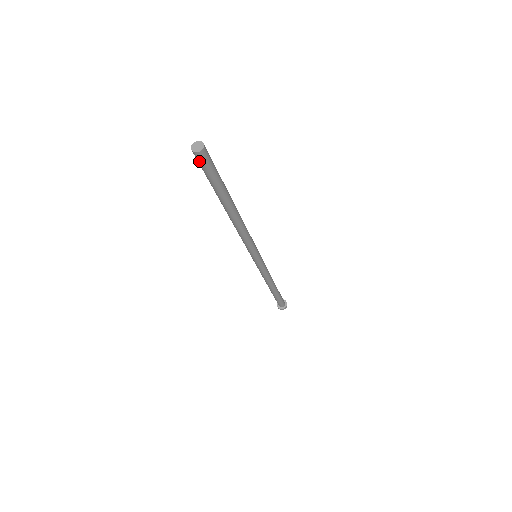
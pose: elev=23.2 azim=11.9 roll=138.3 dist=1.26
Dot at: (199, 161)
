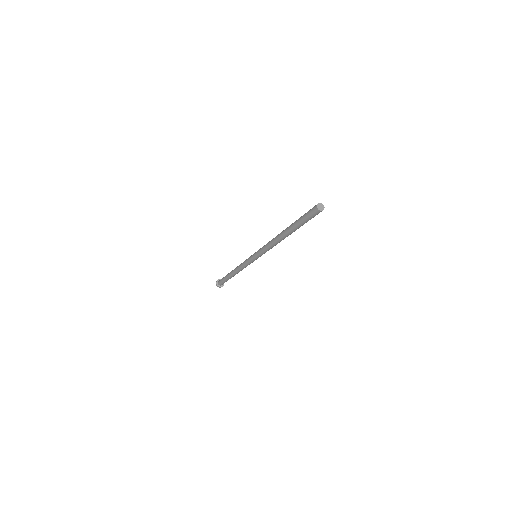
Dot at: (317, 214)
